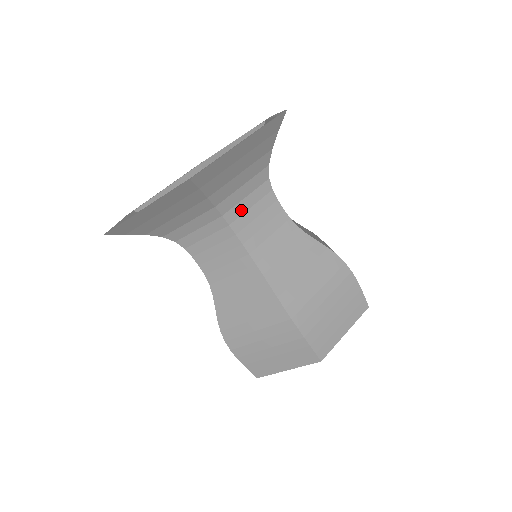
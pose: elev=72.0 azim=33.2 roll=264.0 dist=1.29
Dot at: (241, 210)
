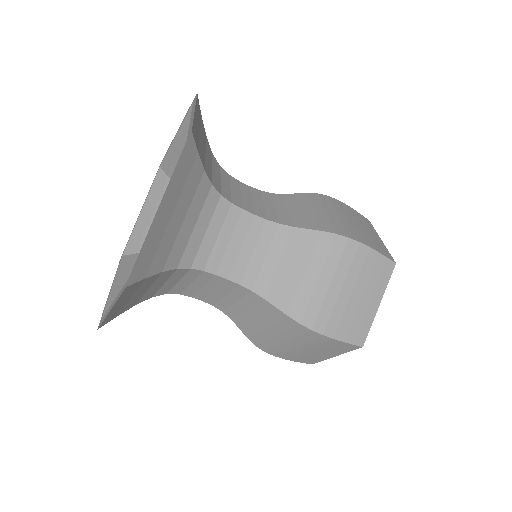
Dot at: (208, 248)
